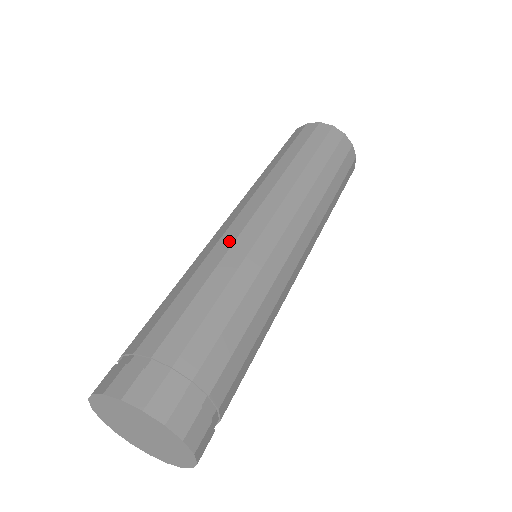
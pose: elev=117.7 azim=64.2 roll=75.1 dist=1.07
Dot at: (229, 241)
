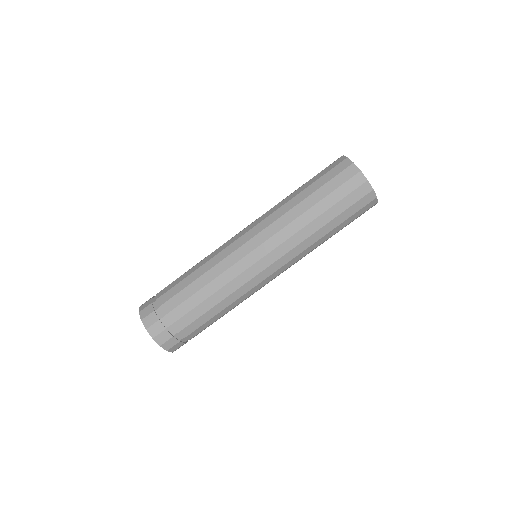
Dot at: (237, 272)
